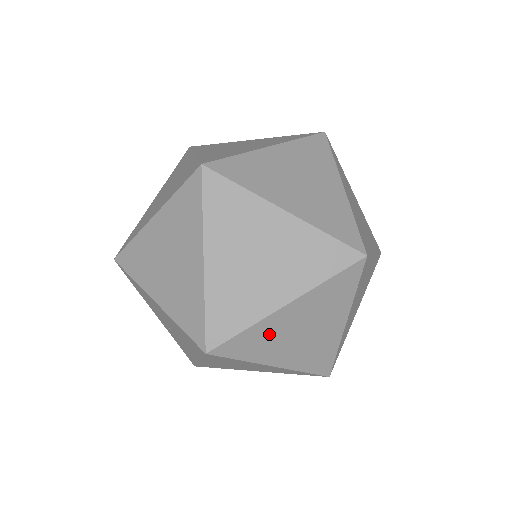
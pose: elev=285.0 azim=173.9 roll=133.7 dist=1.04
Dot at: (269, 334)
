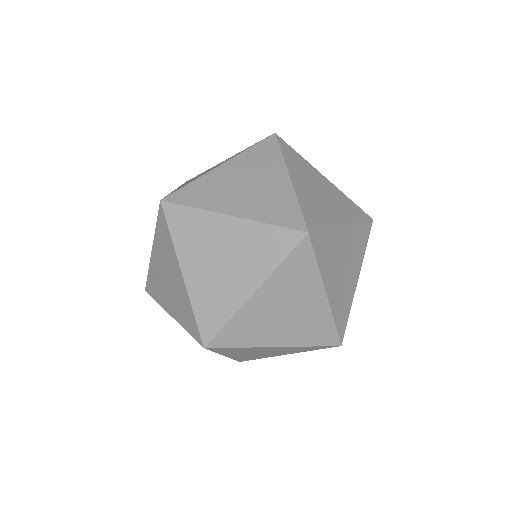
Dot at: occluded
